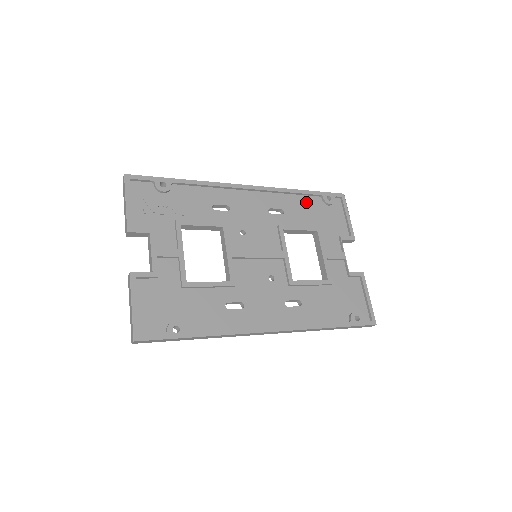
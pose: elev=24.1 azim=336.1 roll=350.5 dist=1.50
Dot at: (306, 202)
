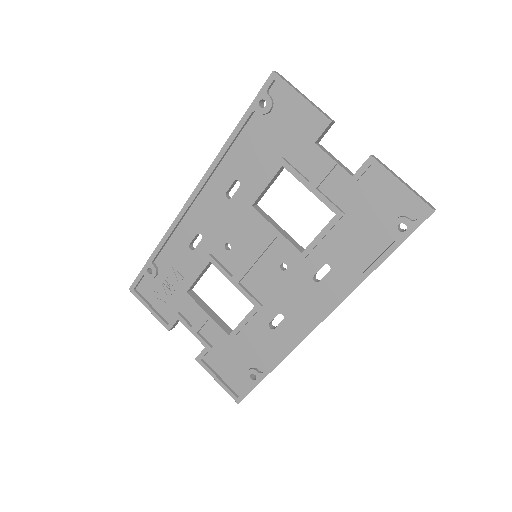
Dot at: (248, 140)
